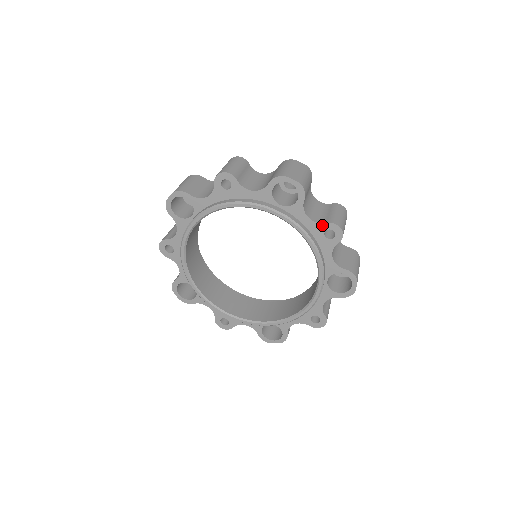
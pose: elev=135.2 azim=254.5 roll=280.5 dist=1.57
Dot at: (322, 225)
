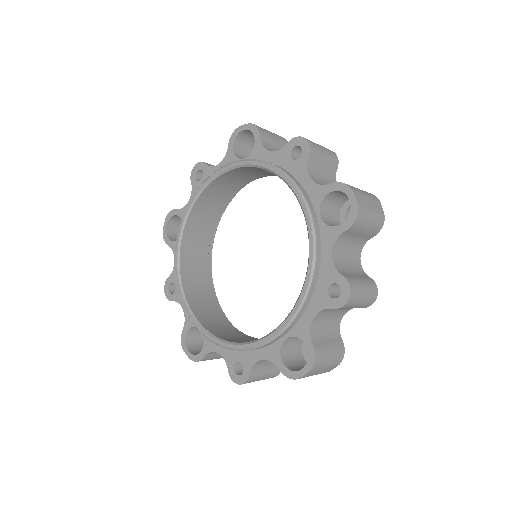
Dot at: (337, 273)
